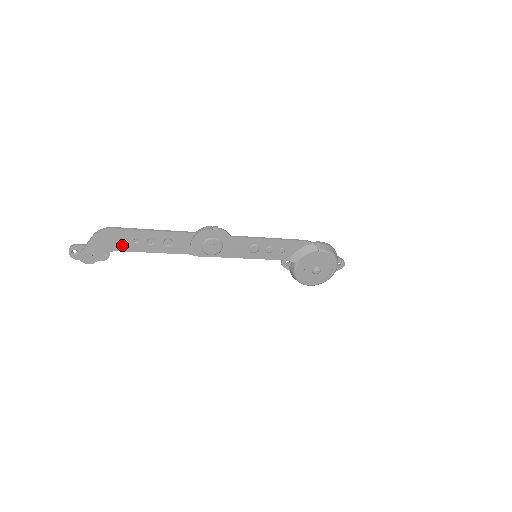
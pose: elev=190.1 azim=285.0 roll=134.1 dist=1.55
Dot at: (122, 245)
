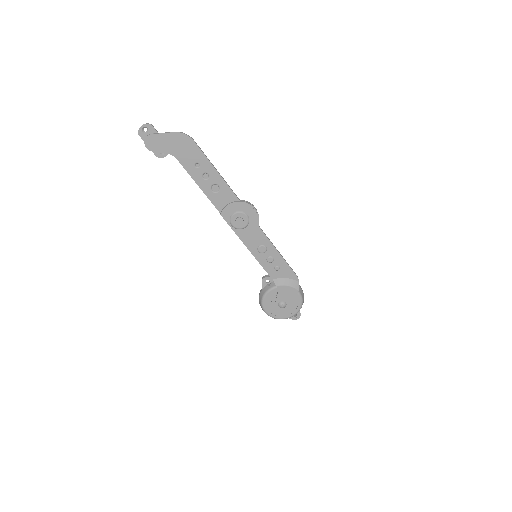
Dot at: (185, 158)
